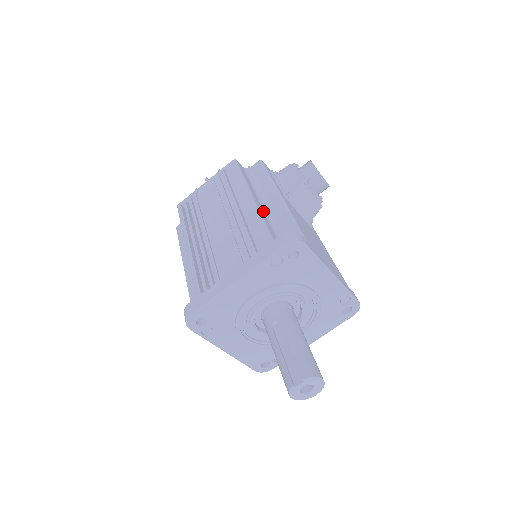
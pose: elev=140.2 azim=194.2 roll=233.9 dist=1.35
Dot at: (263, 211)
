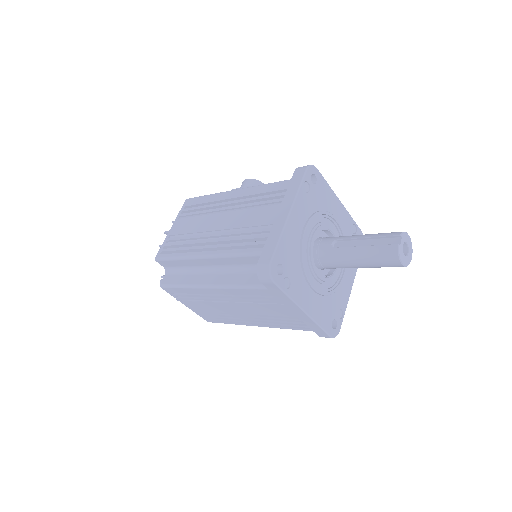
Dot at: occluded
